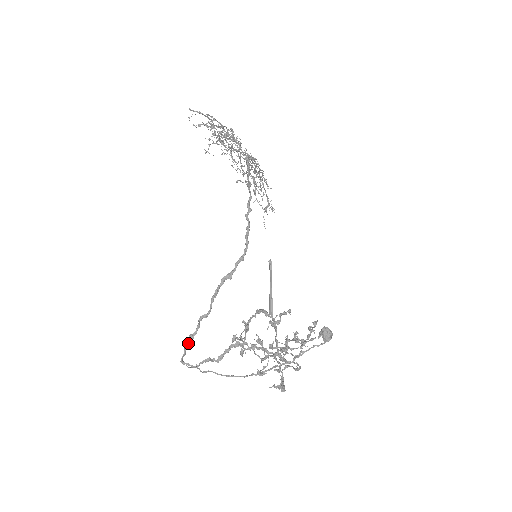
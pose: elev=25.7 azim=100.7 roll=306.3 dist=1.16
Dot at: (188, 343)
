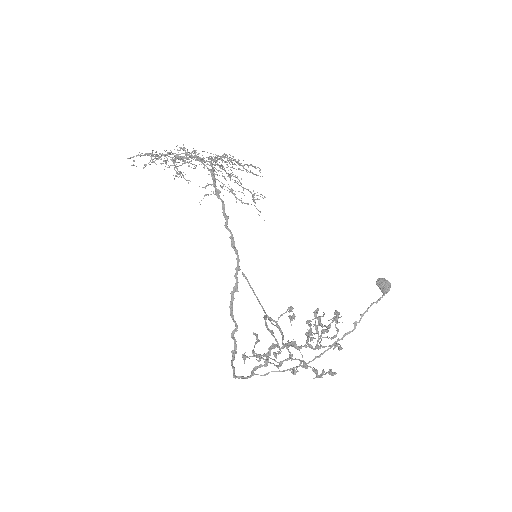
Dot at: (234, 359)
